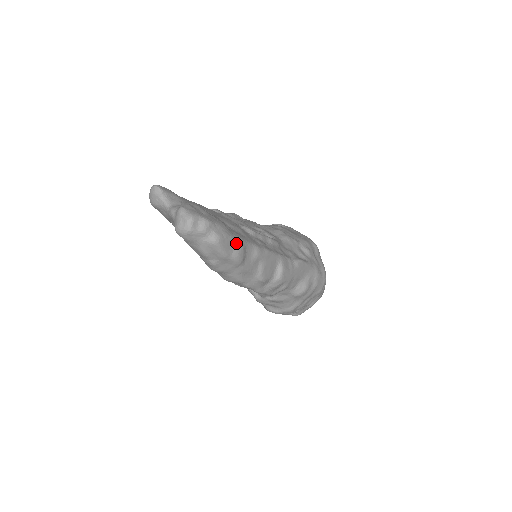
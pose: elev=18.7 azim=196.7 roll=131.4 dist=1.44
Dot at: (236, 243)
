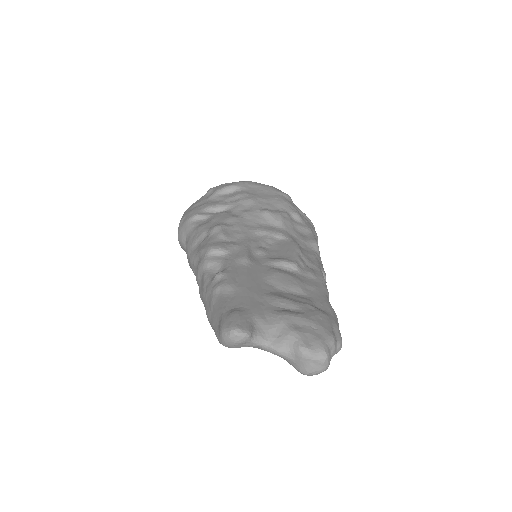
Dot at: (336, 320)
